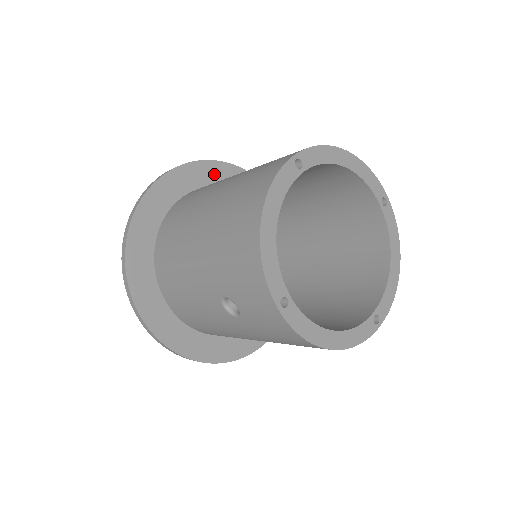
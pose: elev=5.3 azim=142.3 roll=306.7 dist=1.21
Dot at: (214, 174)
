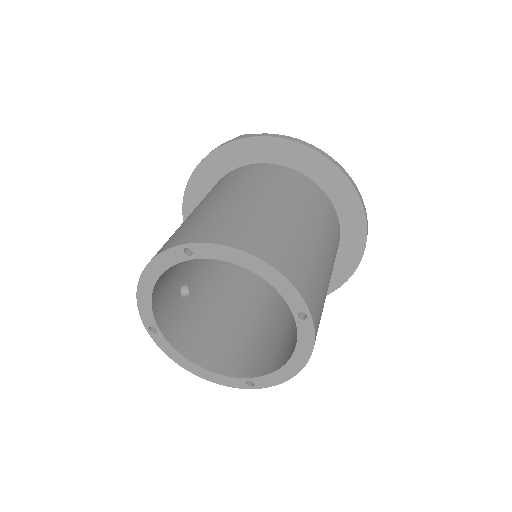
Dot at: (286, 153)
